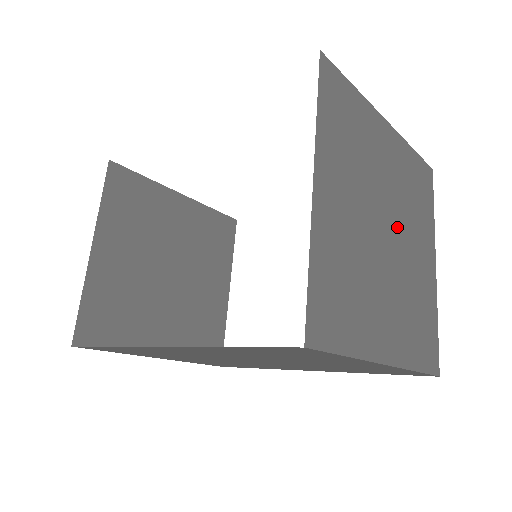
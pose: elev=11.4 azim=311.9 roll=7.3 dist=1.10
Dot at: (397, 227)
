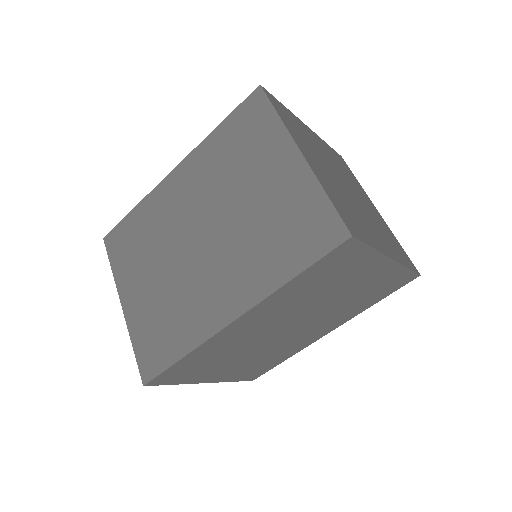
Dot at: (357, 202)
